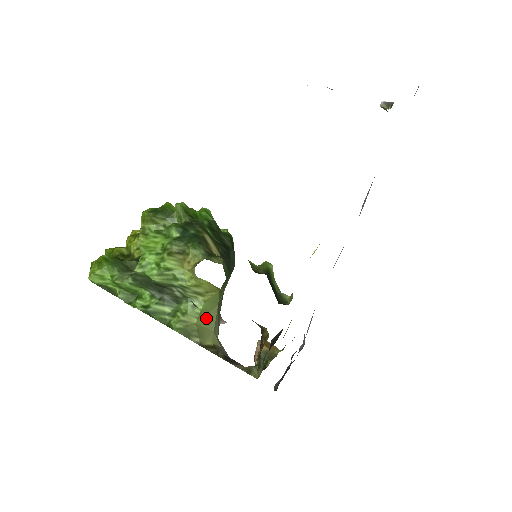
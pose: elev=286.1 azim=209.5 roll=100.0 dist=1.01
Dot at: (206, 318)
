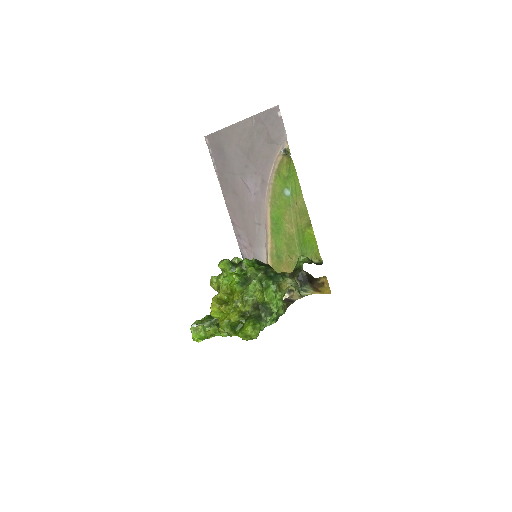
Dot at: occluded
